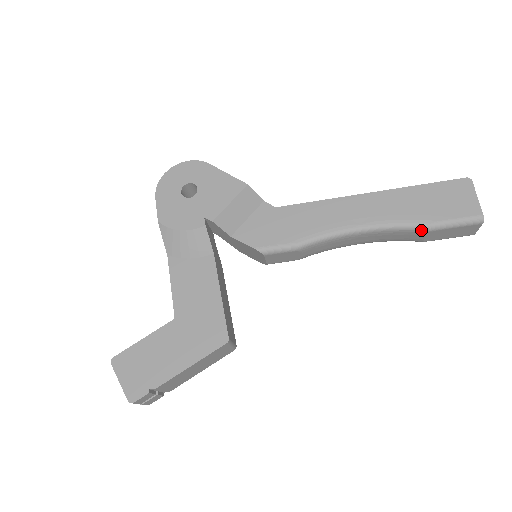
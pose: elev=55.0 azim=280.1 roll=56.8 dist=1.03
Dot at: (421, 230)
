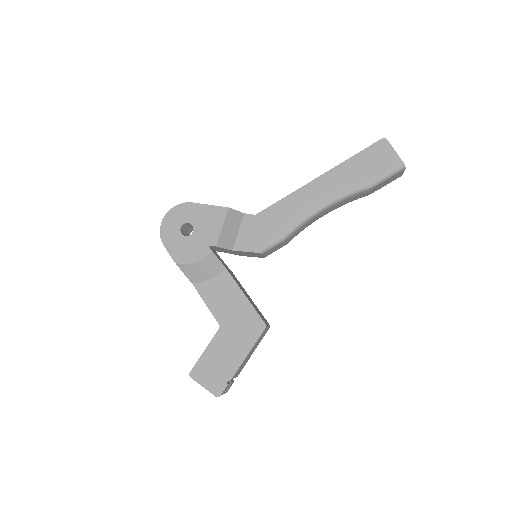
Dot at: (365, 190)
